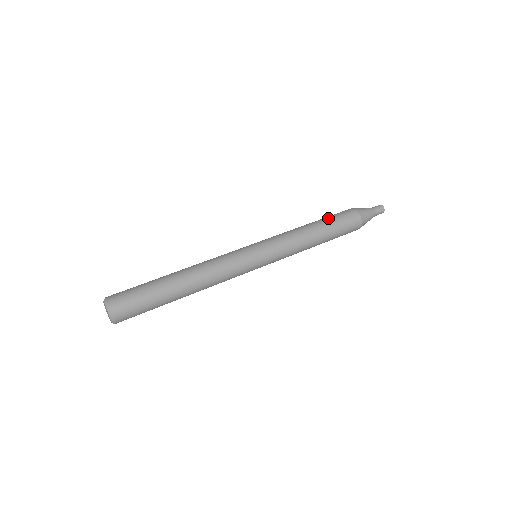
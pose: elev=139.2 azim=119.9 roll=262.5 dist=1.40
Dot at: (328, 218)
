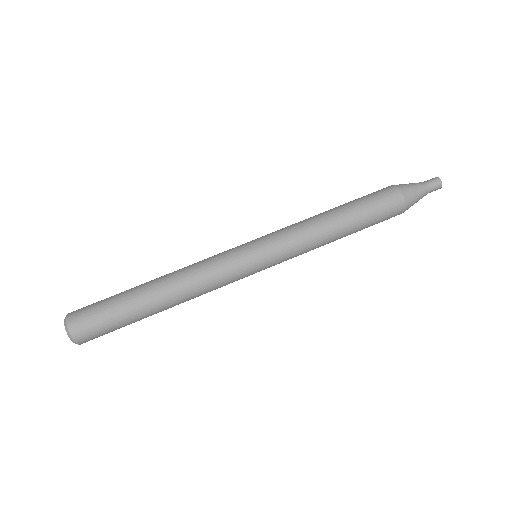
Dot at: (361, 207)
